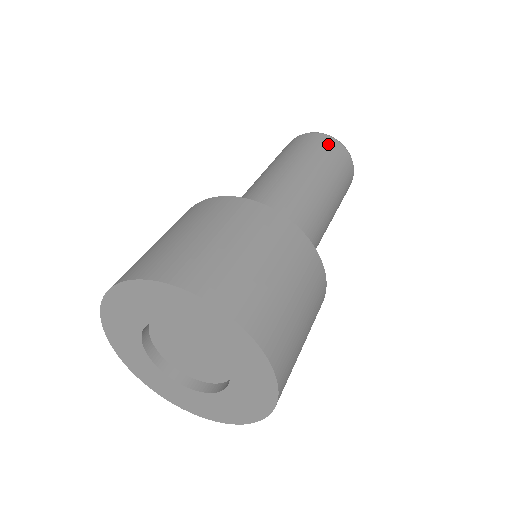
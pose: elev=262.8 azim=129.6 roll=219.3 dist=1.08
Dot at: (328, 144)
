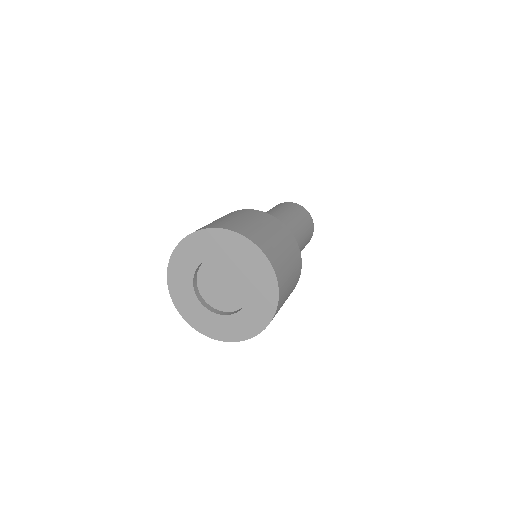
Dot at: (293, 205)
